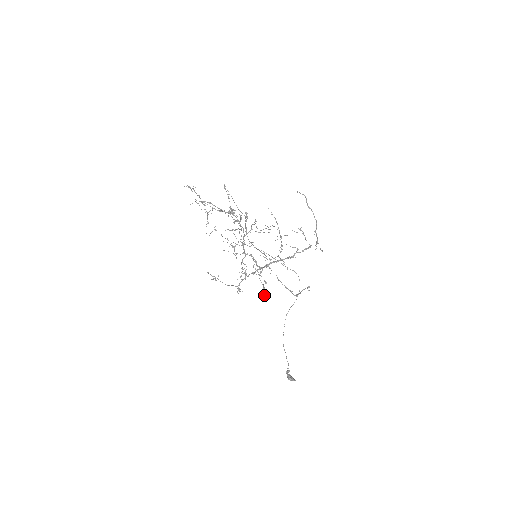
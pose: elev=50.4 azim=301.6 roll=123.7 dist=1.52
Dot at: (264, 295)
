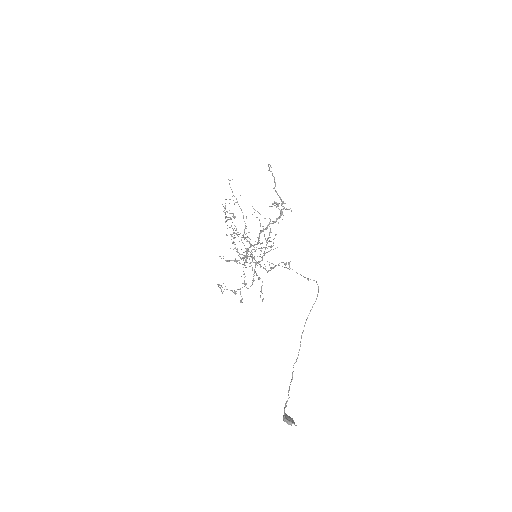
Dot at: (244, 282)
